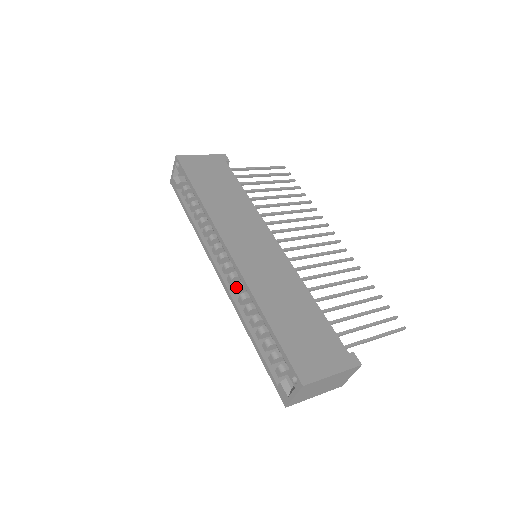
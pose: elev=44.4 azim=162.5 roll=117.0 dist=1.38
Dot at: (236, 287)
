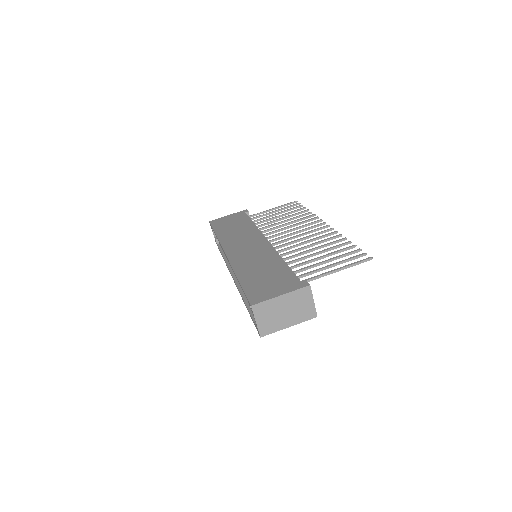
Dot at: occluded
